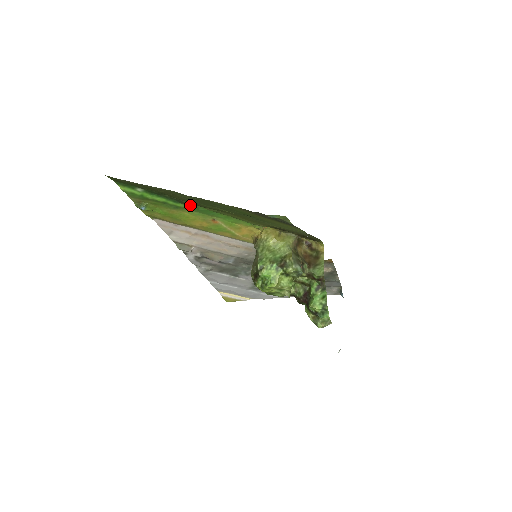
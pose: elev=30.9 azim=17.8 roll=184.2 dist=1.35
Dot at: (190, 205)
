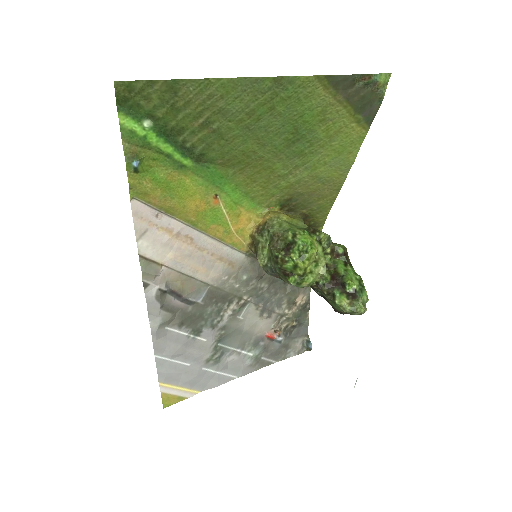
Dot at: (200, 162)
